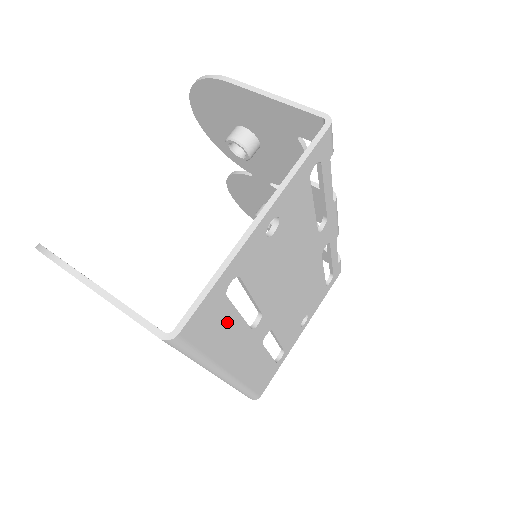
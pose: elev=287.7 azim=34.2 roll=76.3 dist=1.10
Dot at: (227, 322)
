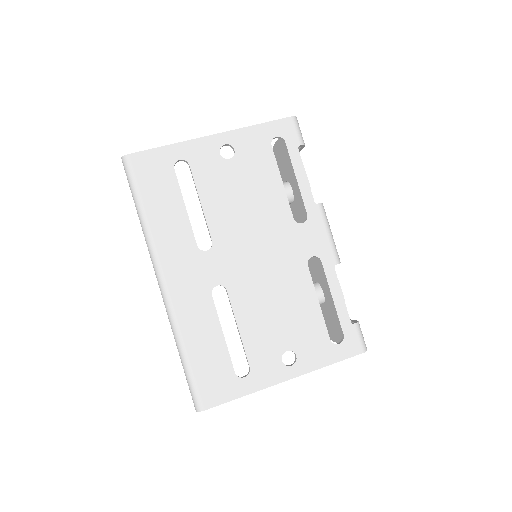
Dot at: (171, 198)
